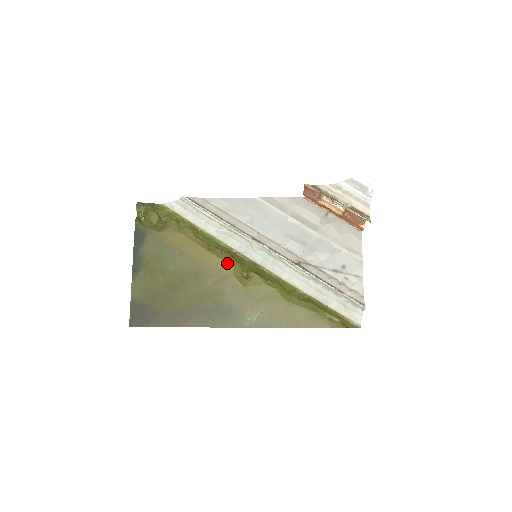
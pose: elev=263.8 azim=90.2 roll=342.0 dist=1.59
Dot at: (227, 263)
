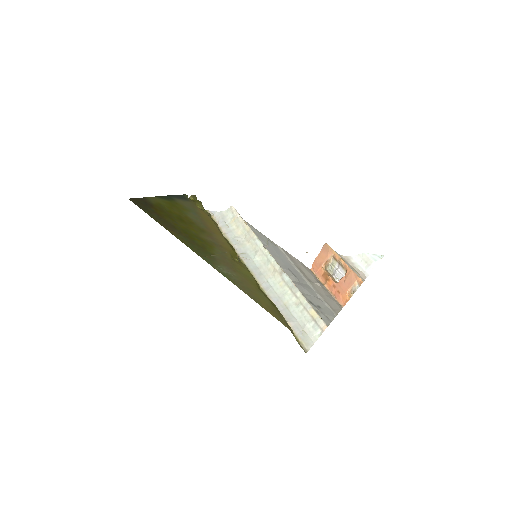
Dot at: (230, 246)
